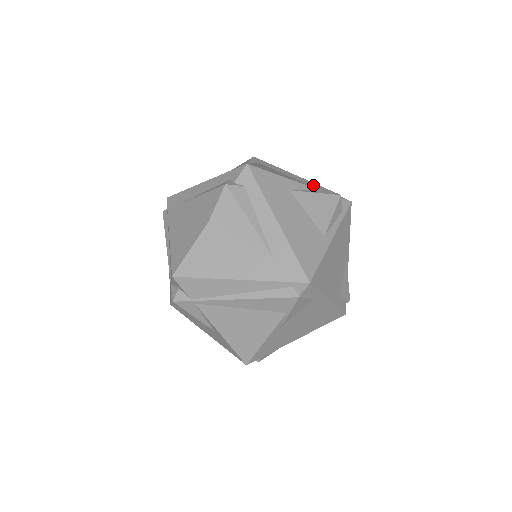
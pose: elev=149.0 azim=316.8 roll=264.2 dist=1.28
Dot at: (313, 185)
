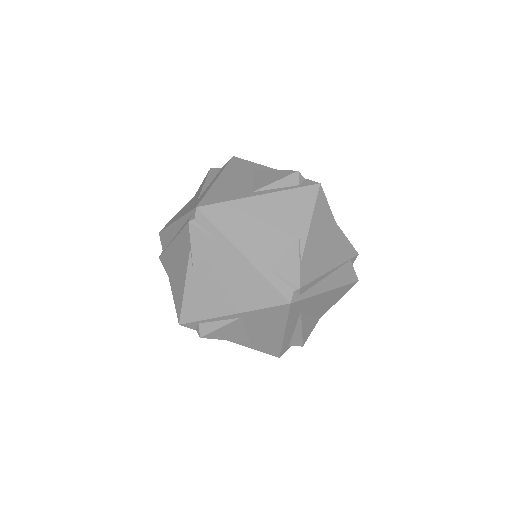
Dot at: occluded
